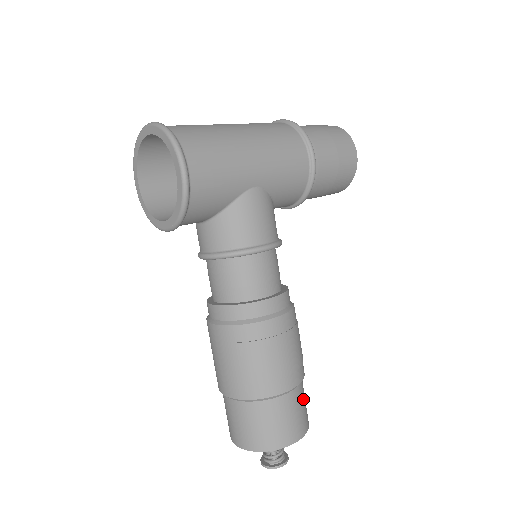
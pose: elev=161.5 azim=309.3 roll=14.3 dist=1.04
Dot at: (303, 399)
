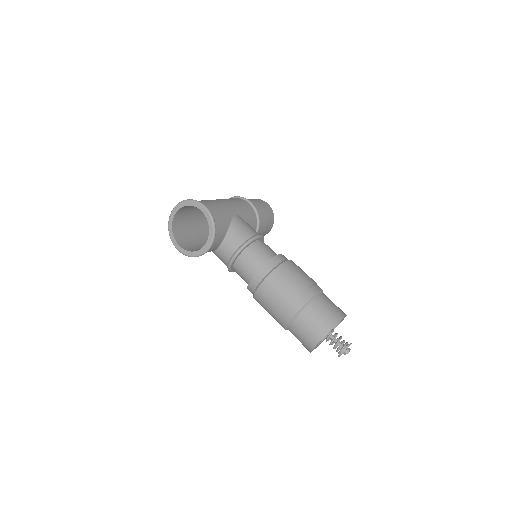
Dot at: occluded
